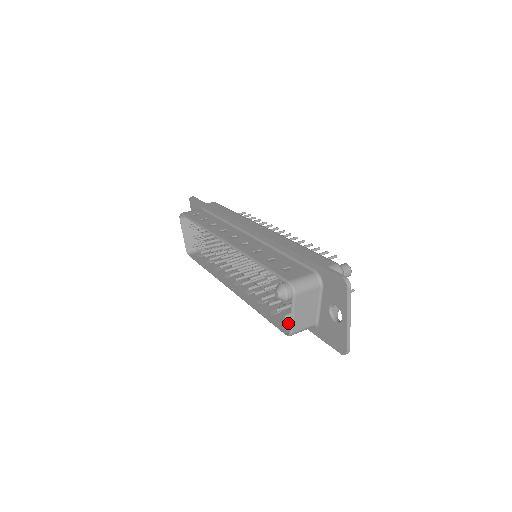
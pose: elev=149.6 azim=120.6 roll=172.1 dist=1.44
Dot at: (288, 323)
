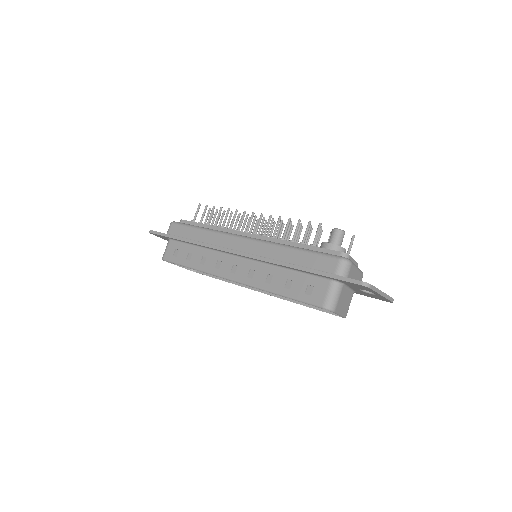
Dot at: occluded
